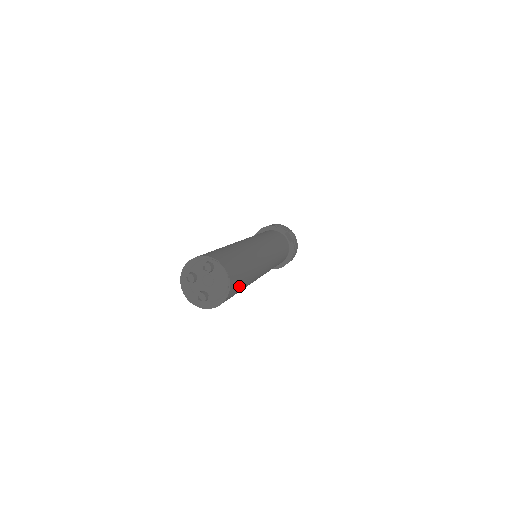
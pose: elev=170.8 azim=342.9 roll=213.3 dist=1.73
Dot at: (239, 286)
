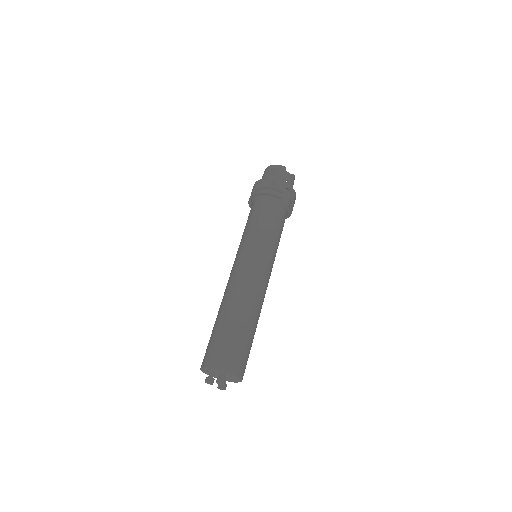
Dot at: (248, 357)
